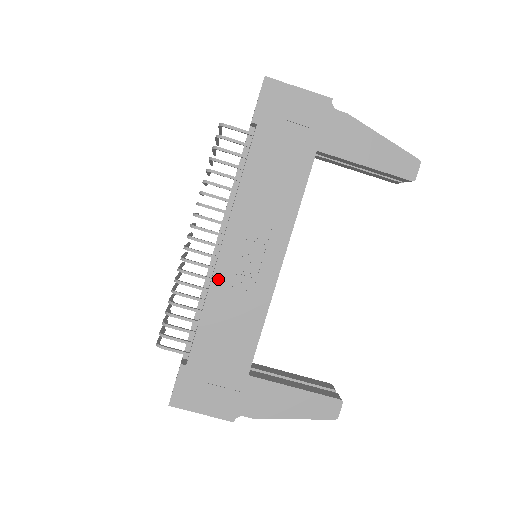
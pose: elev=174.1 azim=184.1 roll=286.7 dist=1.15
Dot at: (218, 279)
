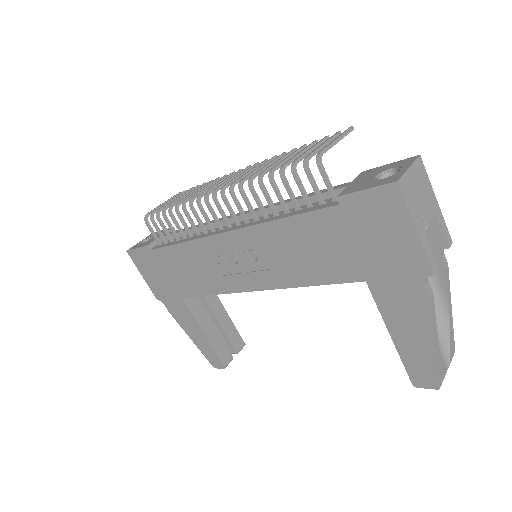
Dot at: (205, 243)
